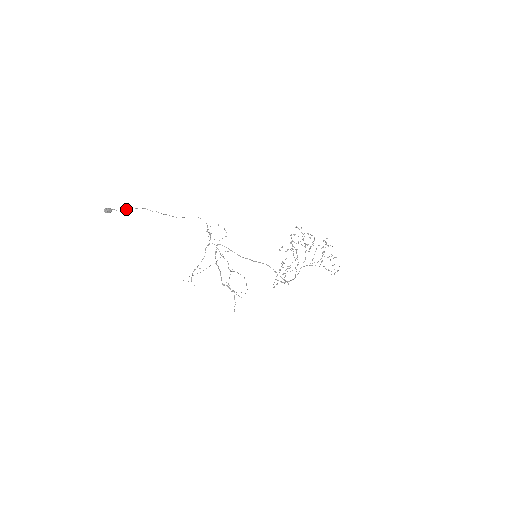
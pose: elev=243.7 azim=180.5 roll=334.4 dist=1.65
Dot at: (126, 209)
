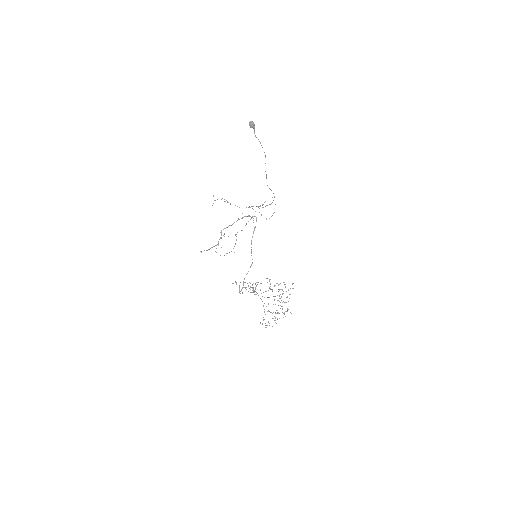
Dot at: occluded
